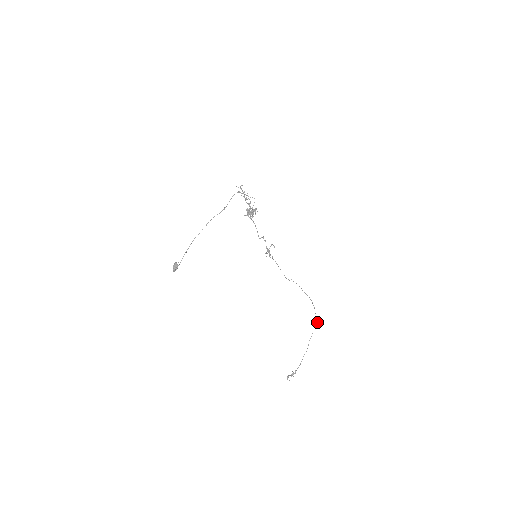
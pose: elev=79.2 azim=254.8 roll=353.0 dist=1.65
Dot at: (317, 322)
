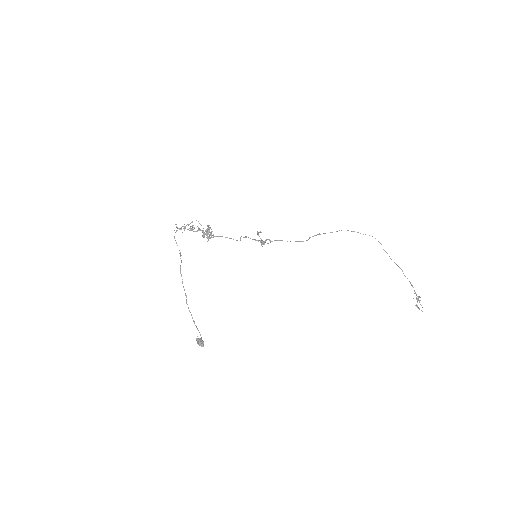
Dot at: occluded
